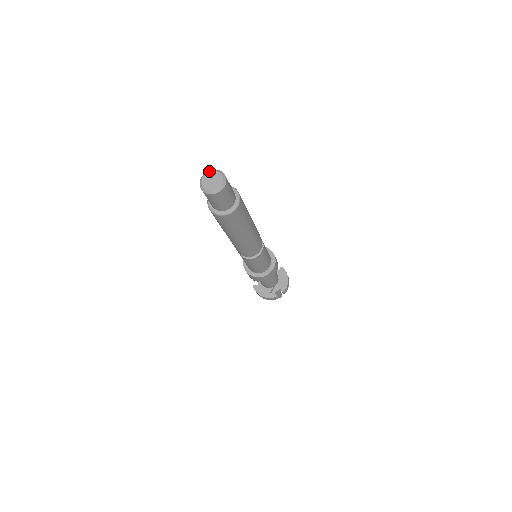
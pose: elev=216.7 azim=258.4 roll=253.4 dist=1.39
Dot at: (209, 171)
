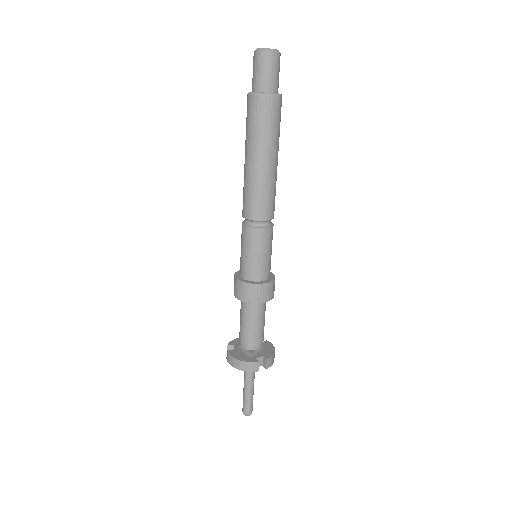
Dot at: occluded
